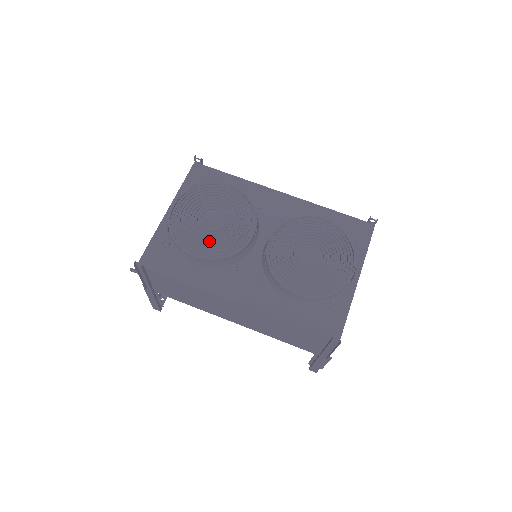
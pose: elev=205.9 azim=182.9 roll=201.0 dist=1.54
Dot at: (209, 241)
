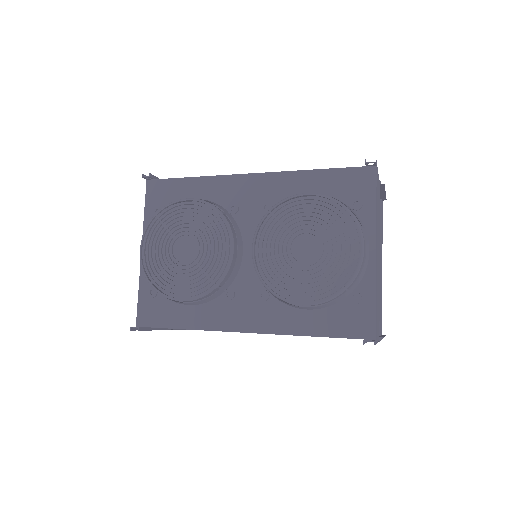
Dot at: (190, 278)
